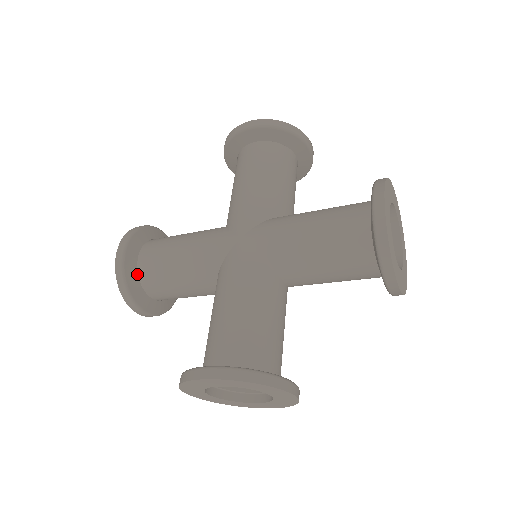
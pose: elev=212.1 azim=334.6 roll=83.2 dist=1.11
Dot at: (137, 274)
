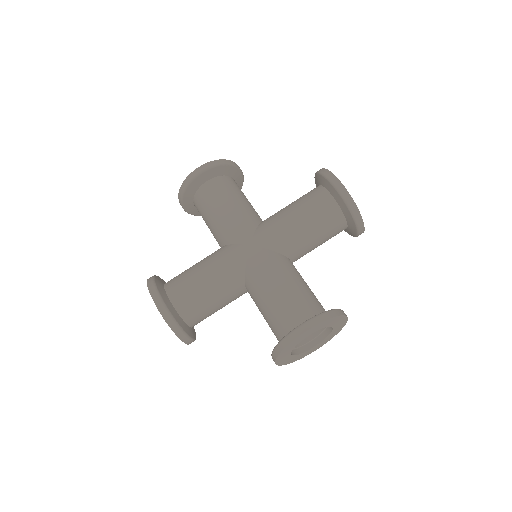
Dot at: (176, 312)
